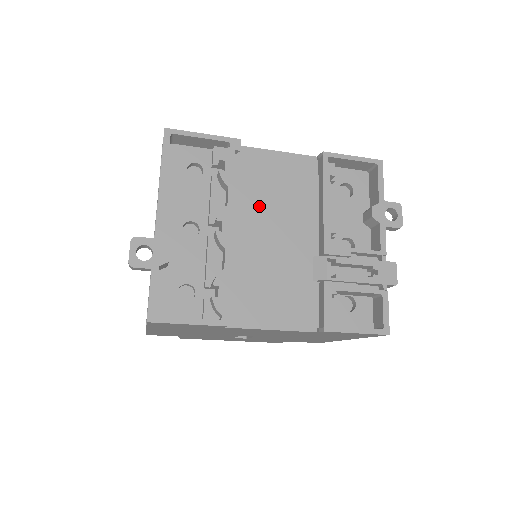
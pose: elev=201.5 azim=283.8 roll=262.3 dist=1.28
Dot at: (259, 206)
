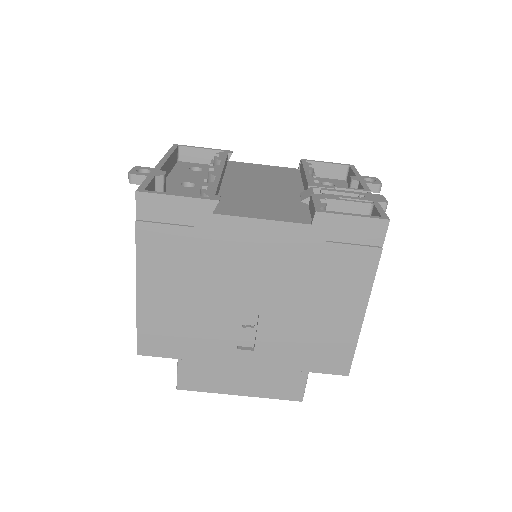
Dot at: (249, 178)
